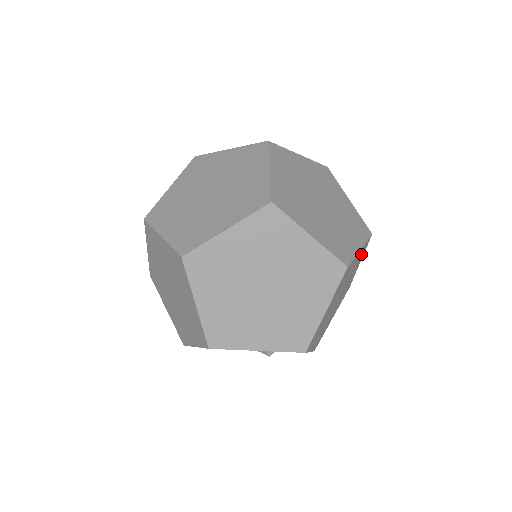
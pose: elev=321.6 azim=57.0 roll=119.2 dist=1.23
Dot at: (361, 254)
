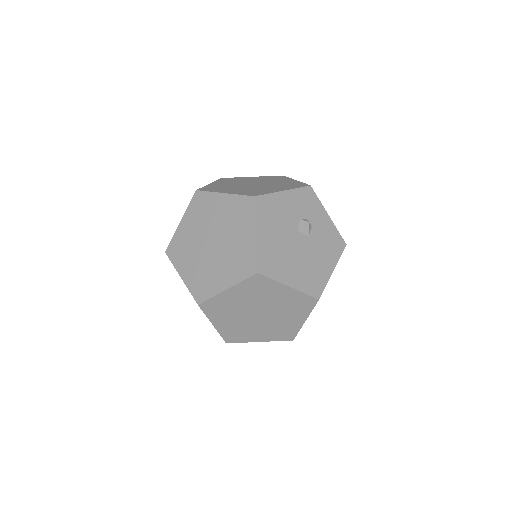
Dot at: occluded
